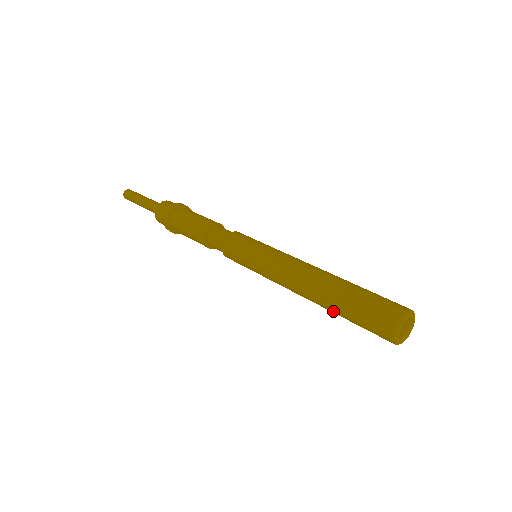
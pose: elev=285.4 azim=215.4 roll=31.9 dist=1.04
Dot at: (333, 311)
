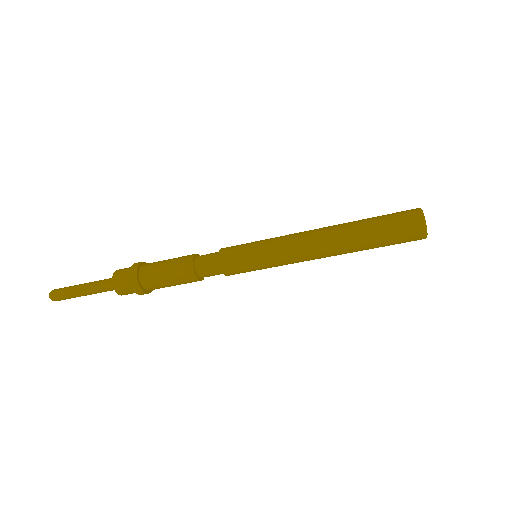
Dot at: occluded
